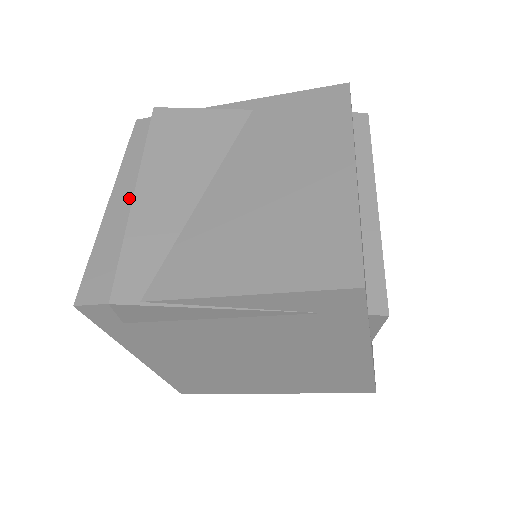
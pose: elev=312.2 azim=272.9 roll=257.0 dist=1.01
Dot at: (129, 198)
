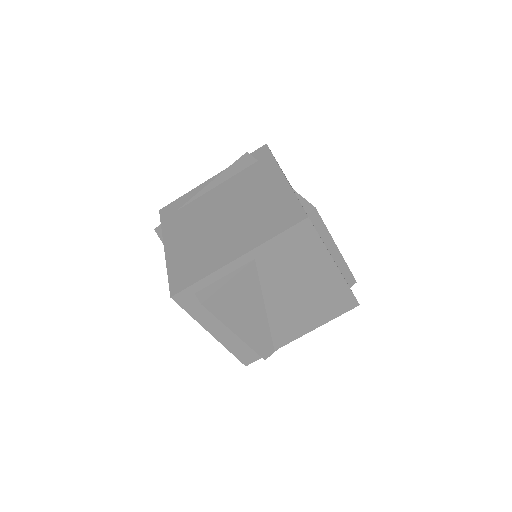
Dot at: (224, 330)
